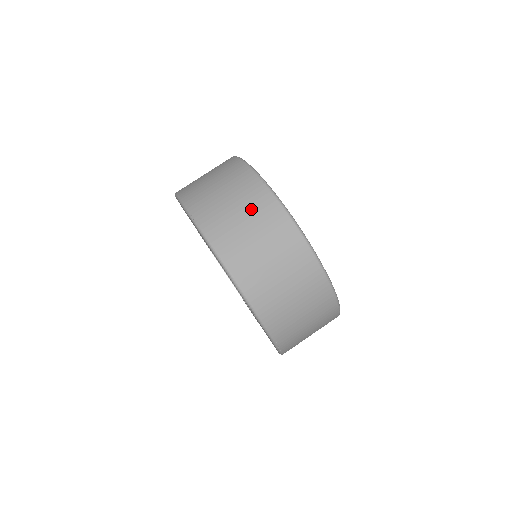
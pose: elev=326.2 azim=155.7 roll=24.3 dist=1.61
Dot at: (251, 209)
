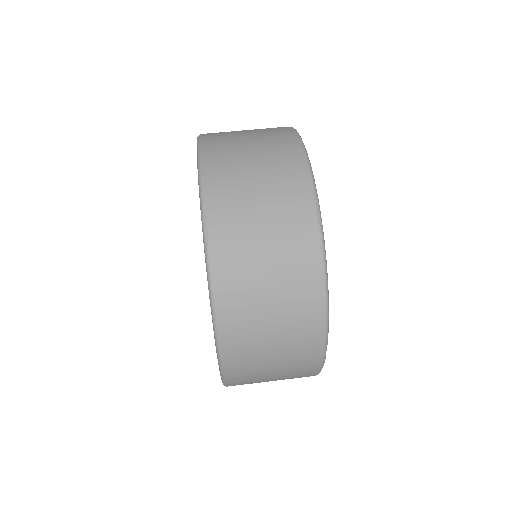
Dot at: (284, 251)
